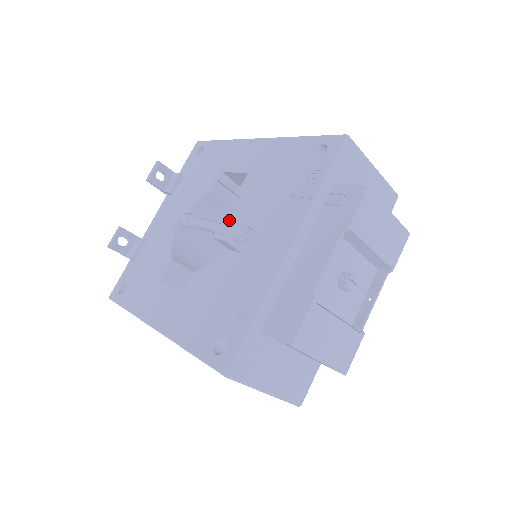
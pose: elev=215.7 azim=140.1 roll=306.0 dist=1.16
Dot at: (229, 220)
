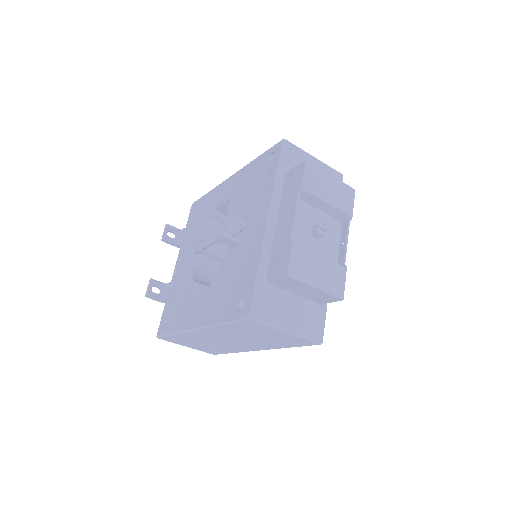
Dot at: (223, 225)
